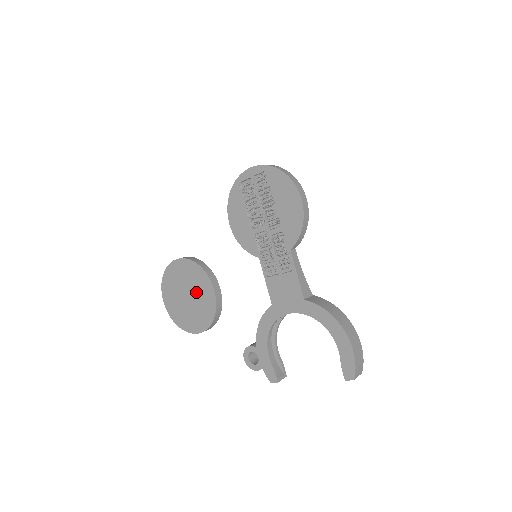
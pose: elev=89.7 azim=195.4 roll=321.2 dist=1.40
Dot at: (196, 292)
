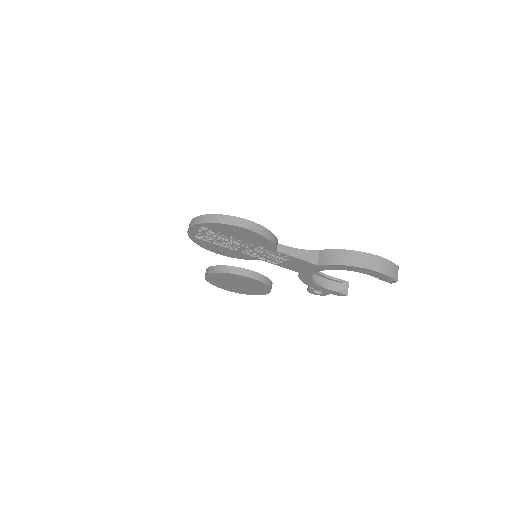
Dot at: (241, 282)
